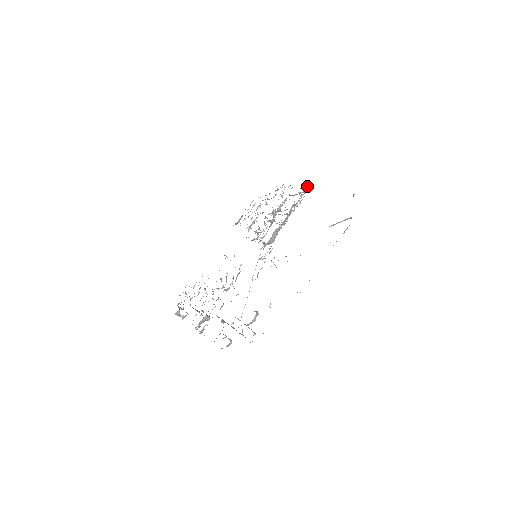
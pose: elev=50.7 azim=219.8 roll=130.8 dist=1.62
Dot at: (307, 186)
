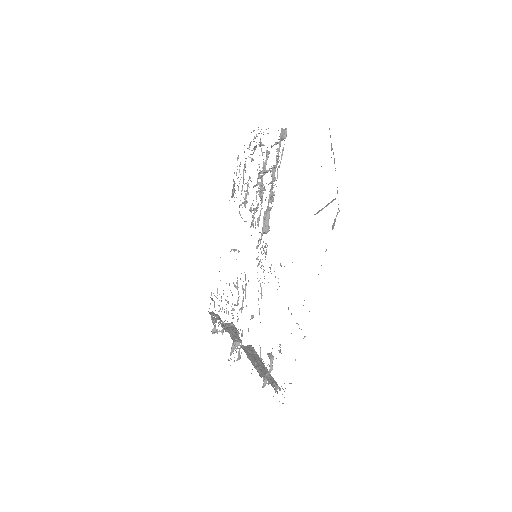
Dot at: (280, 133)
